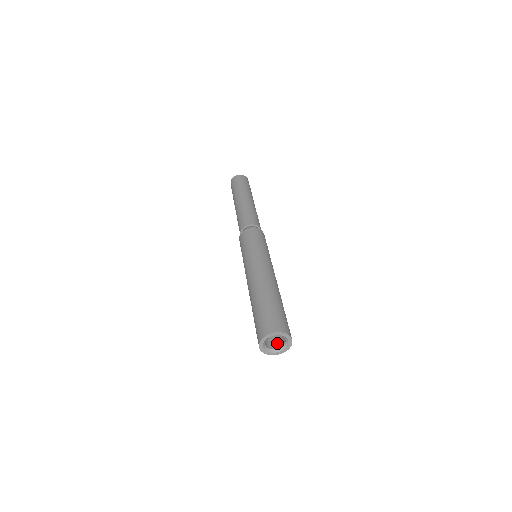
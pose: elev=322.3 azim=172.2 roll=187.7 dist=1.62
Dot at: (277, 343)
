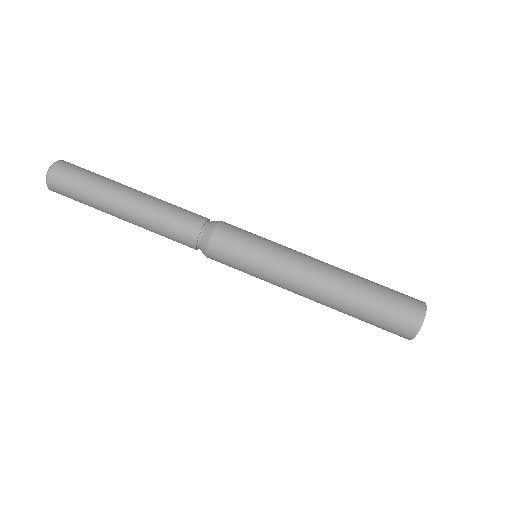
Dot at: occluded
